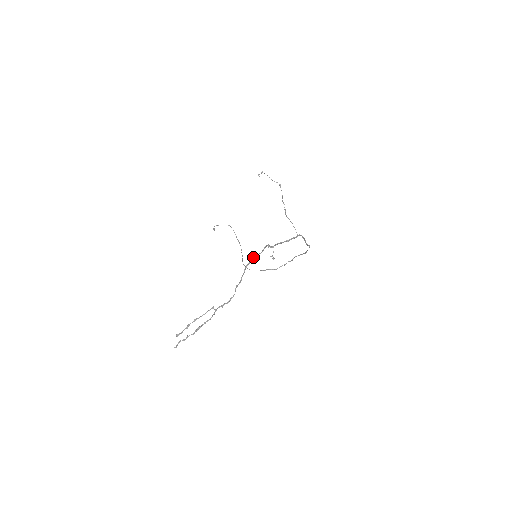
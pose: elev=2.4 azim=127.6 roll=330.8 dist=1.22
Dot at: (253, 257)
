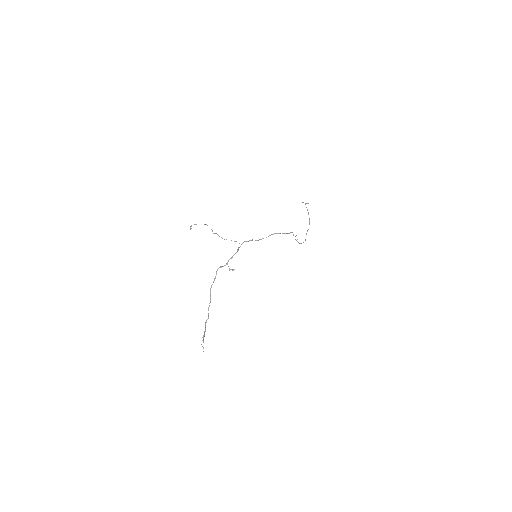
Dot at: occluded
